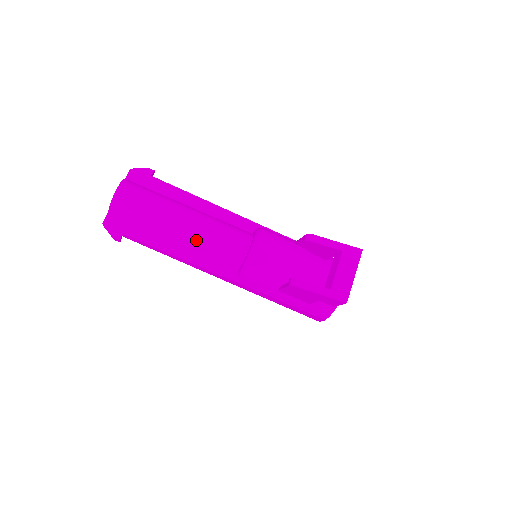
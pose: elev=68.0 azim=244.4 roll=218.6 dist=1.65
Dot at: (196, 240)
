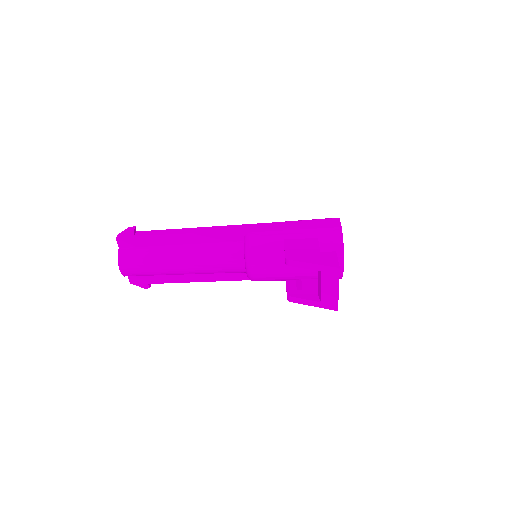
Dot at: (200, 273)
